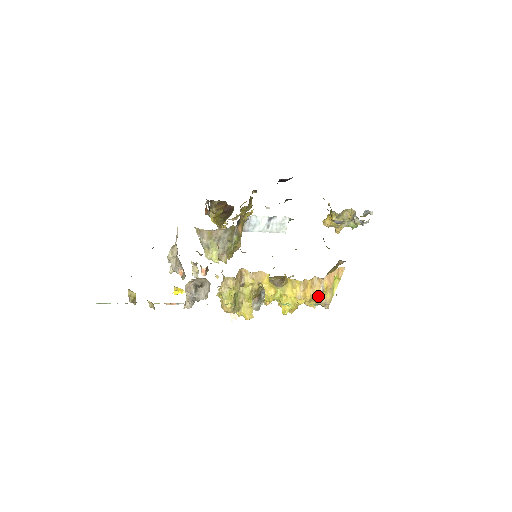
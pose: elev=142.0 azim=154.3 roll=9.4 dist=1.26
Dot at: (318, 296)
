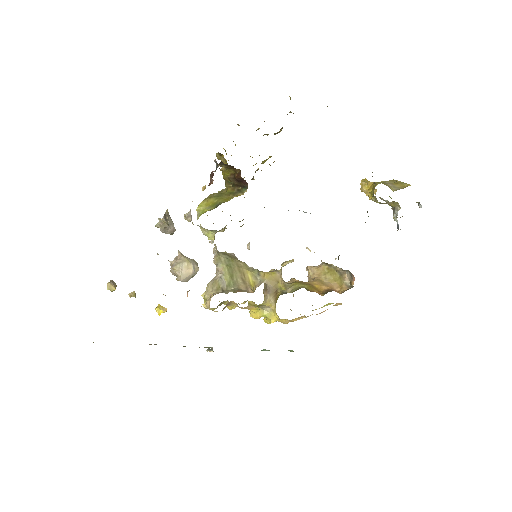
Dot at: occluded
